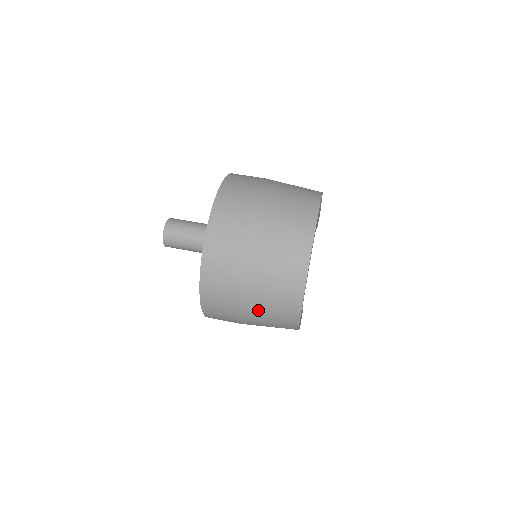
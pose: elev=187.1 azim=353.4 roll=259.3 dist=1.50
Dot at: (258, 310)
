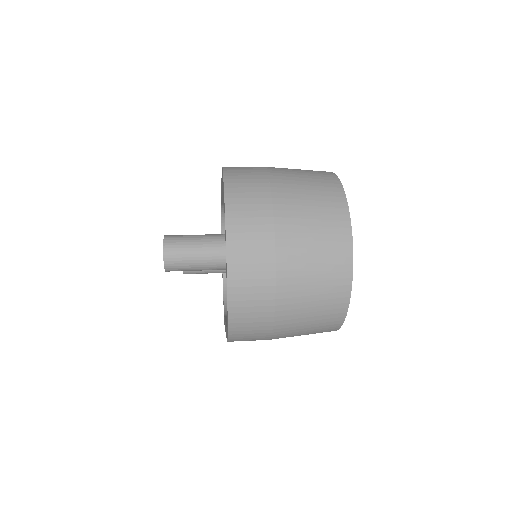
Dot at: (298, 323)
